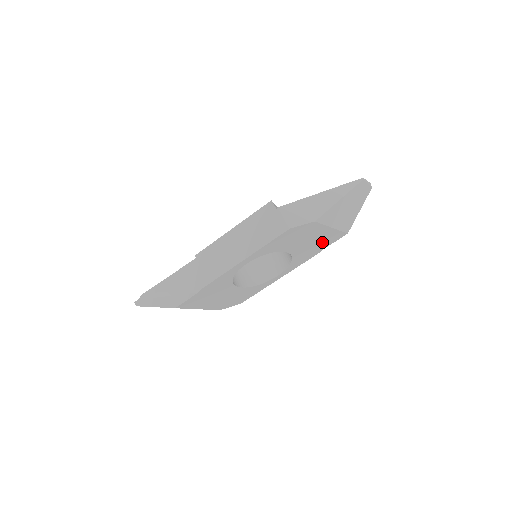
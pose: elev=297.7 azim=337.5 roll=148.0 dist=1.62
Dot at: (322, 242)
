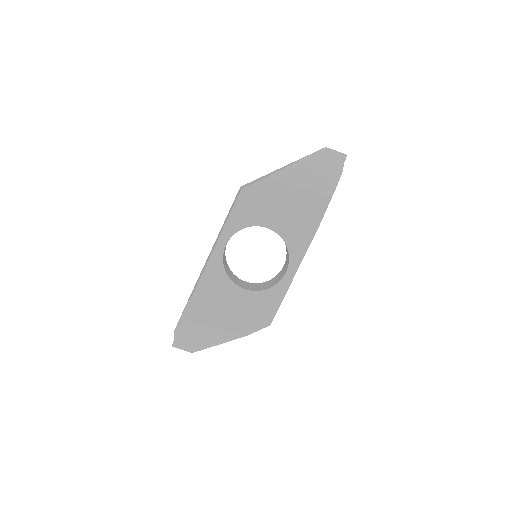
Dot at: (305, 212)
